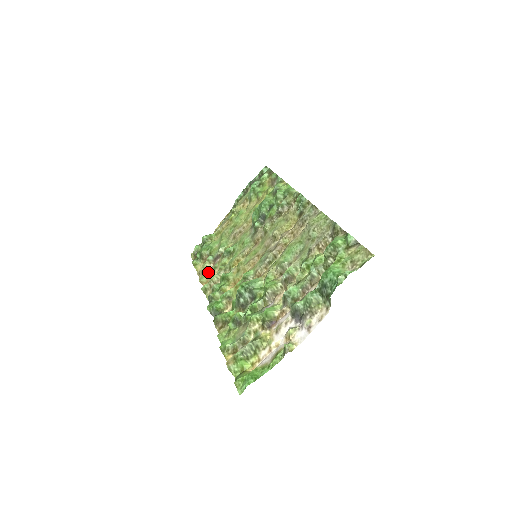
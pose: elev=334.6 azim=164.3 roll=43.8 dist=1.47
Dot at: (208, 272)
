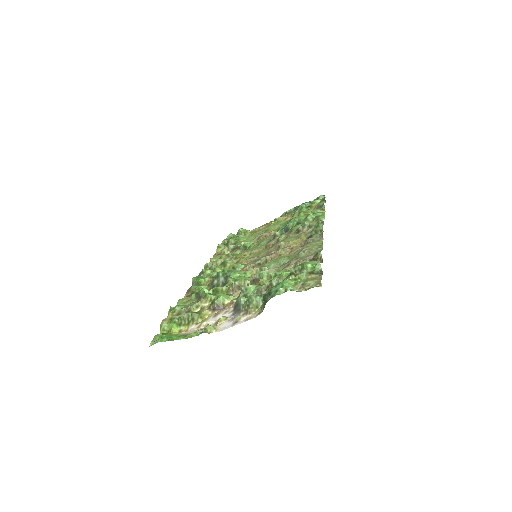
Dot at: occluded
